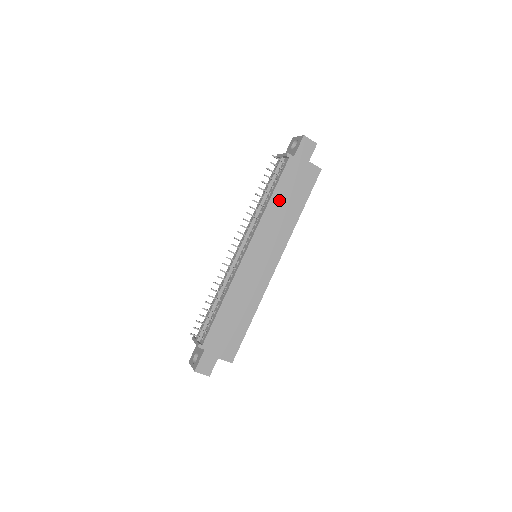
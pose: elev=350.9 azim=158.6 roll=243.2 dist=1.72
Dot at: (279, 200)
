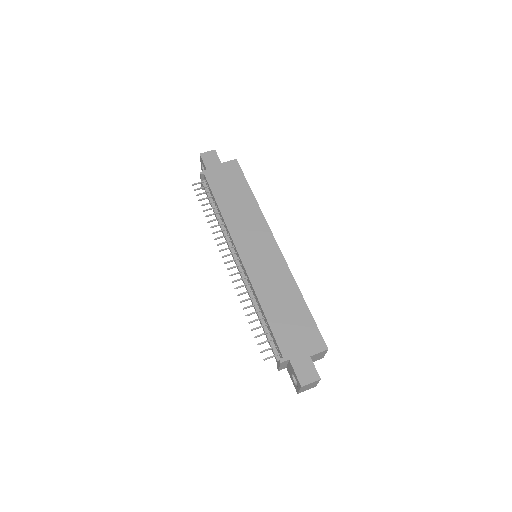
Dot at: (226, 203)
